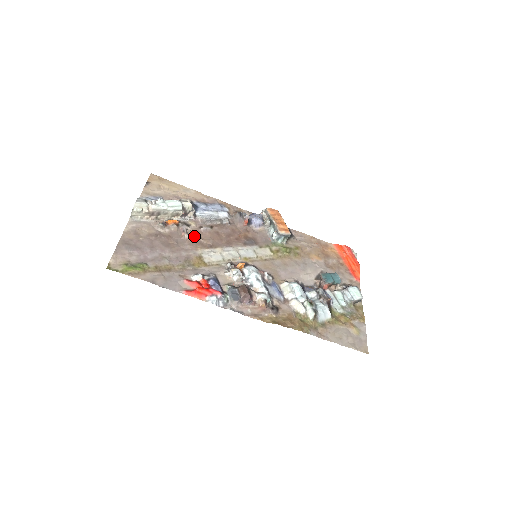
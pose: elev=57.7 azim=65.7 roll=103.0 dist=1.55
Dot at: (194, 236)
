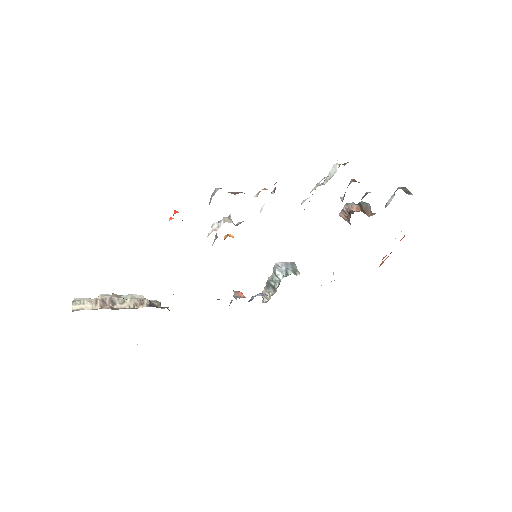
Dot at: occluded
